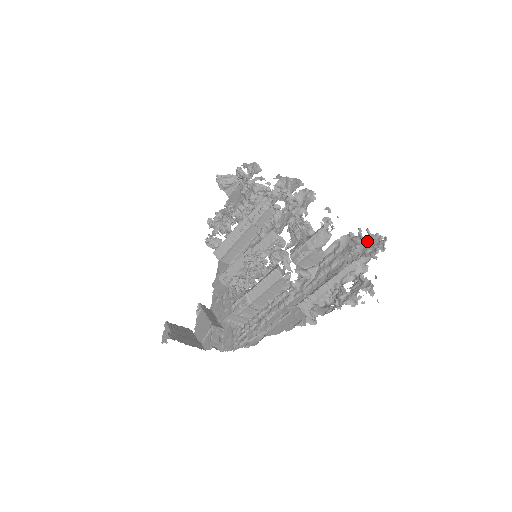
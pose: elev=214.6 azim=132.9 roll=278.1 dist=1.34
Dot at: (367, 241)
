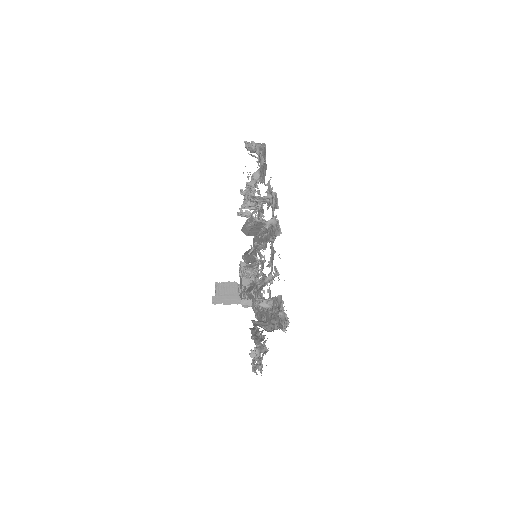
Dot at: (284, 315)
